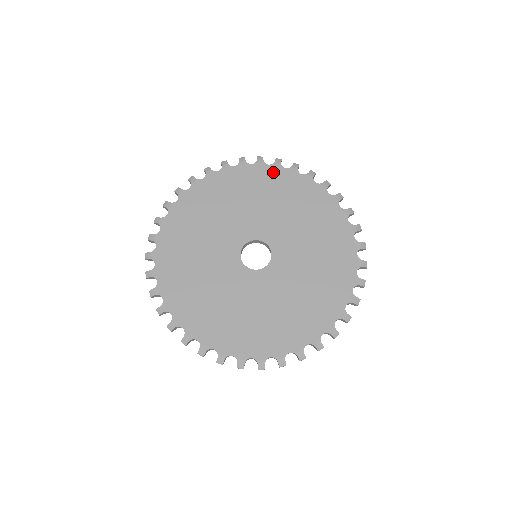
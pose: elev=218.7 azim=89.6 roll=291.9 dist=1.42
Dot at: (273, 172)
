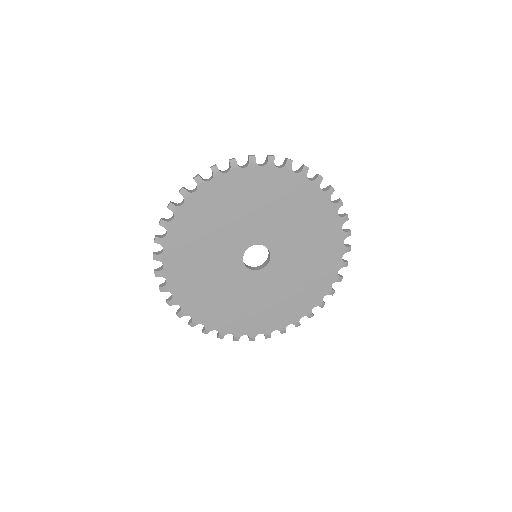
Dot at: (334, 222)
